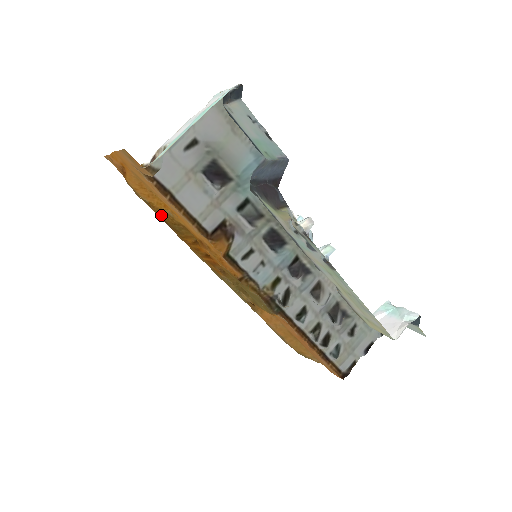
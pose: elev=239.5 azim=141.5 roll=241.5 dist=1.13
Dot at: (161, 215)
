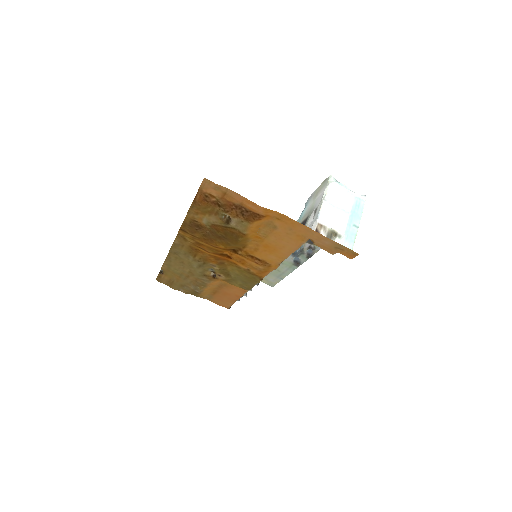
Dot at: (242, 240)
